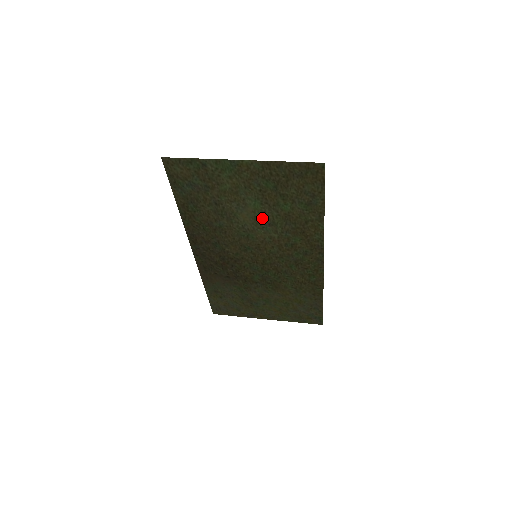
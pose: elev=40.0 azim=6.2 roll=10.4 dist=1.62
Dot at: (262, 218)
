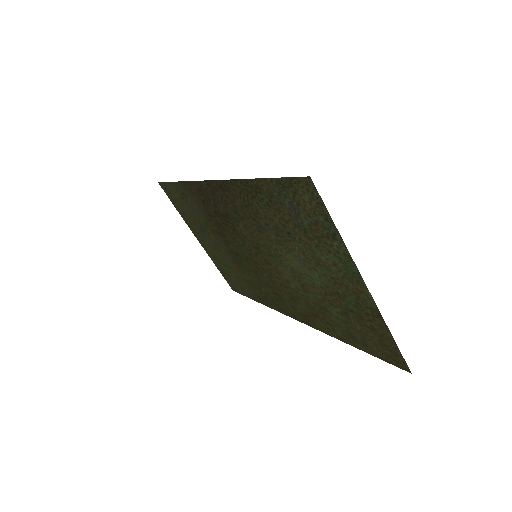
Dot at: (305, 281)
